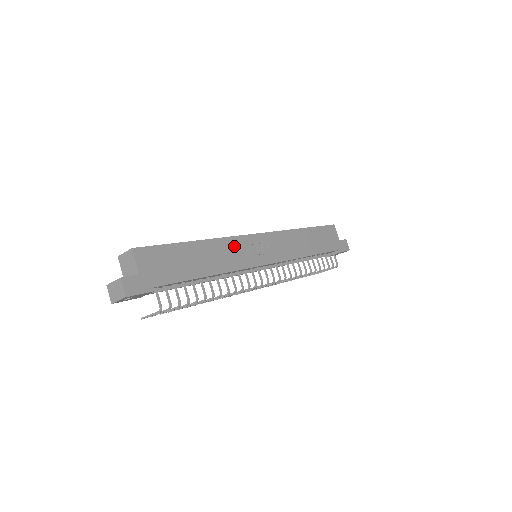
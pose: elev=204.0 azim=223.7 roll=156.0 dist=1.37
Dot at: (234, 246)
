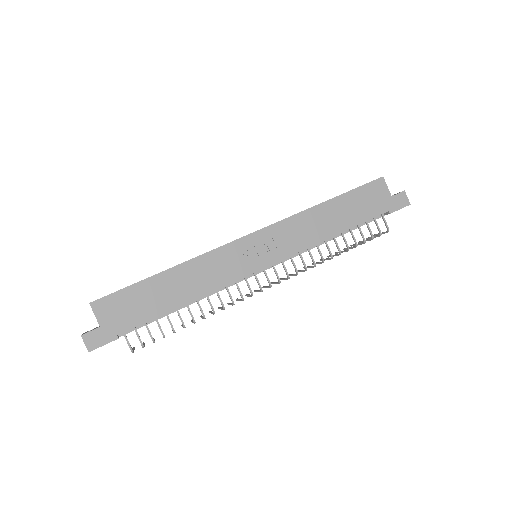
Dot at: (215, 261)
